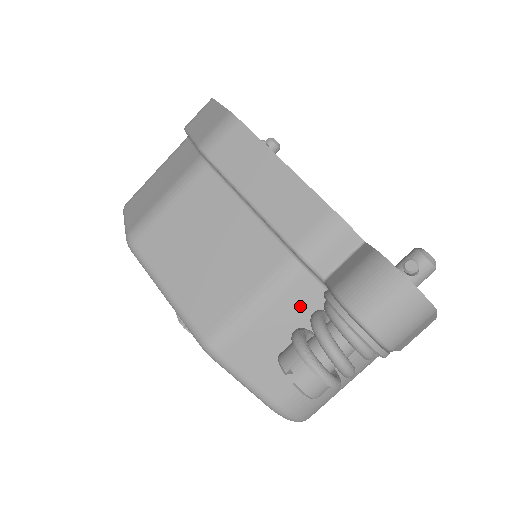
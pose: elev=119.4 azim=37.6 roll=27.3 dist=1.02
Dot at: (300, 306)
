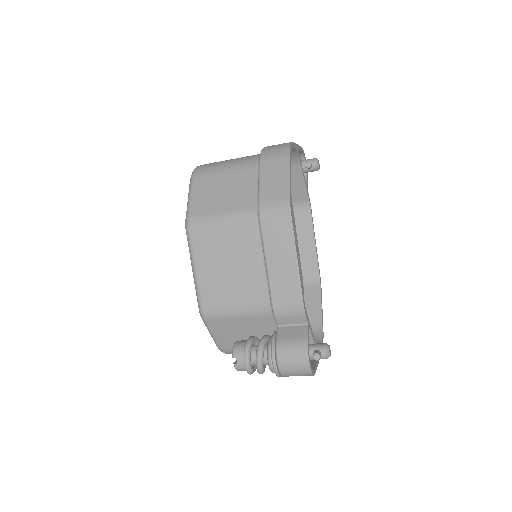
Dot at: (259, 325)
